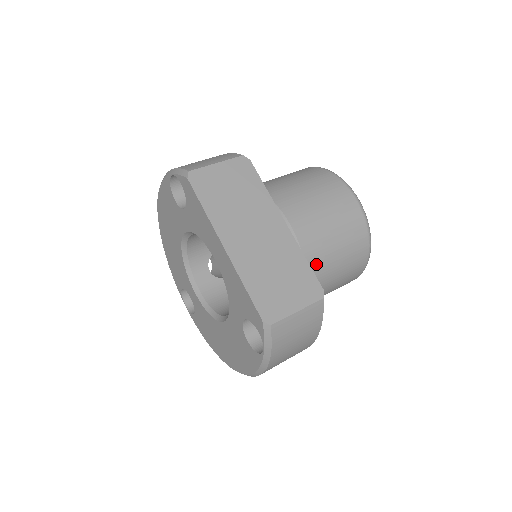
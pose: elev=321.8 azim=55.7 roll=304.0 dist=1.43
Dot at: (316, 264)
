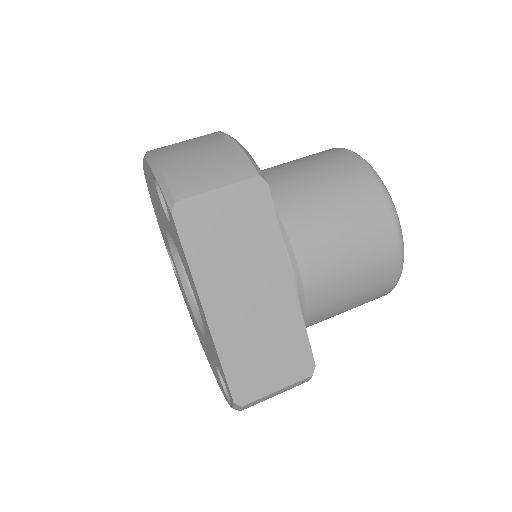
Dot at: (320, 313)
